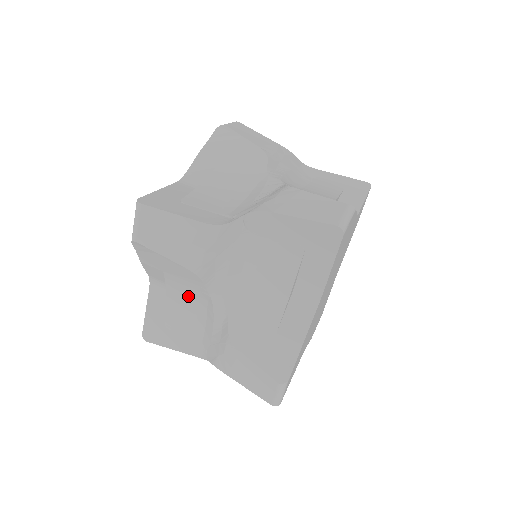
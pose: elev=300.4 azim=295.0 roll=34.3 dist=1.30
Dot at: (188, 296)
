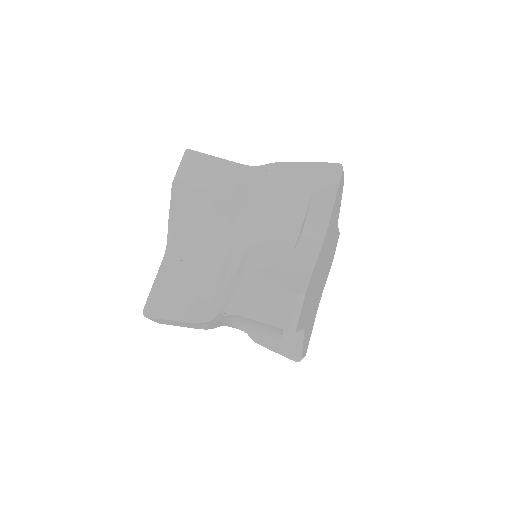
Dot at: (207, 246)
